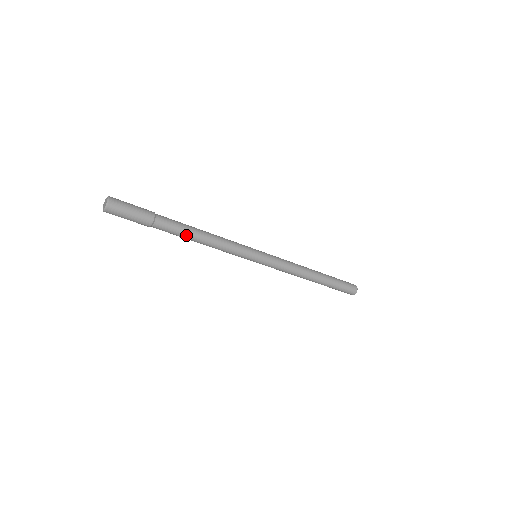
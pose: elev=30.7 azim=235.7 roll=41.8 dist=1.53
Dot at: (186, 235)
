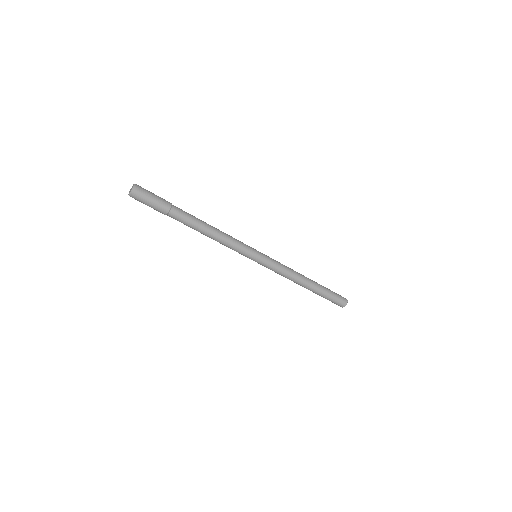
Dot at: (198, 222)
